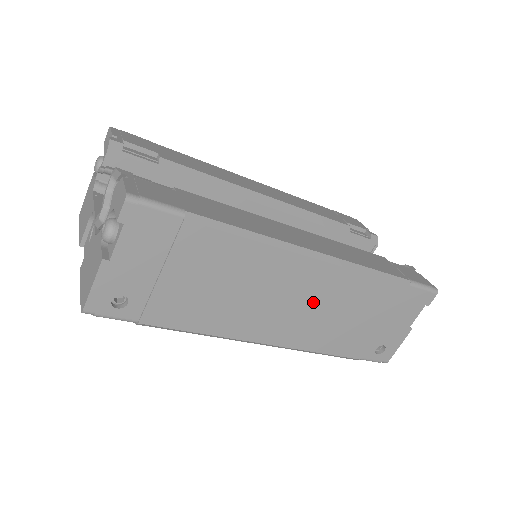
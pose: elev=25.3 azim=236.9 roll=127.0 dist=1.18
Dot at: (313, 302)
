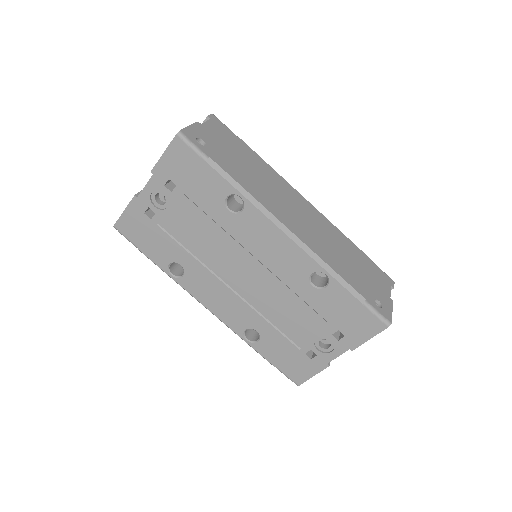
Dot at: (314, 225)
